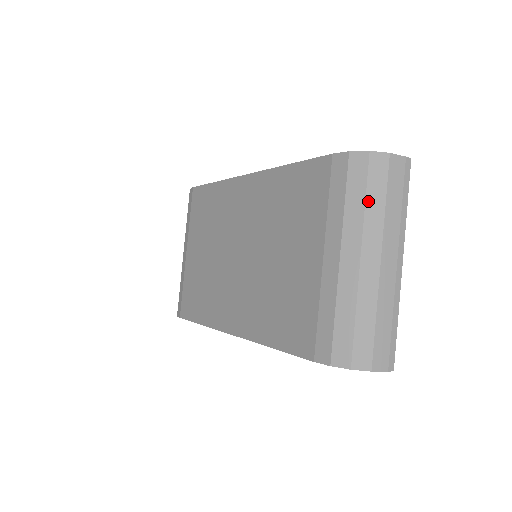
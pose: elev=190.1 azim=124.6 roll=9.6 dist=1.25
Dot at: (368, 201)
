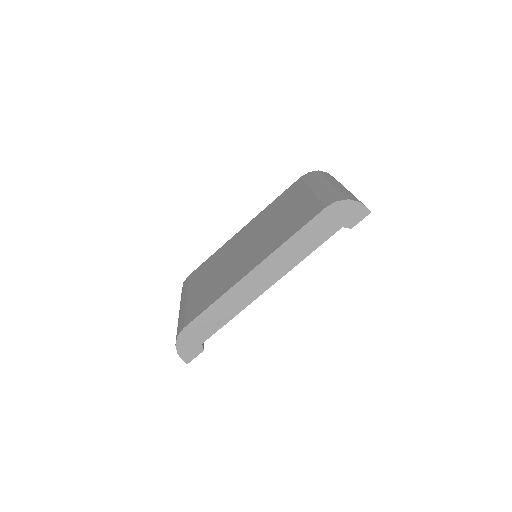
Dot at: (326, 176)
